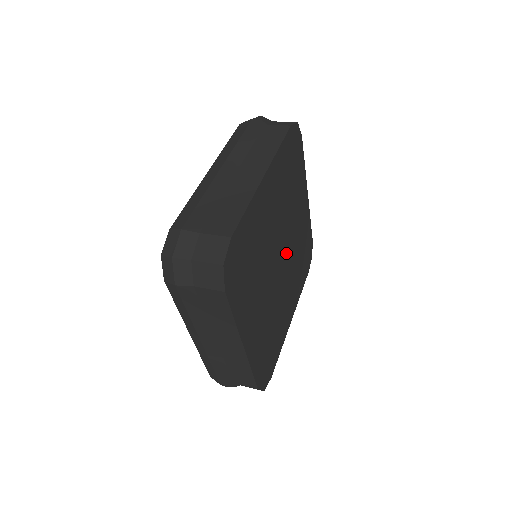
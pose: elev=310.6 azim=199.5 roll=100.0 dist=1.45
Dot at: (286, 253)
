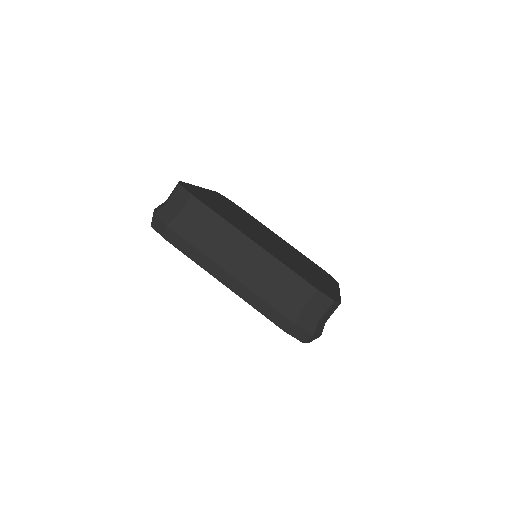
Dot at: (276, 242)
